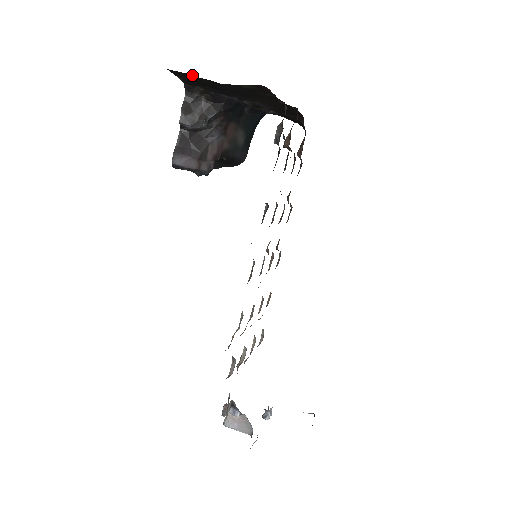
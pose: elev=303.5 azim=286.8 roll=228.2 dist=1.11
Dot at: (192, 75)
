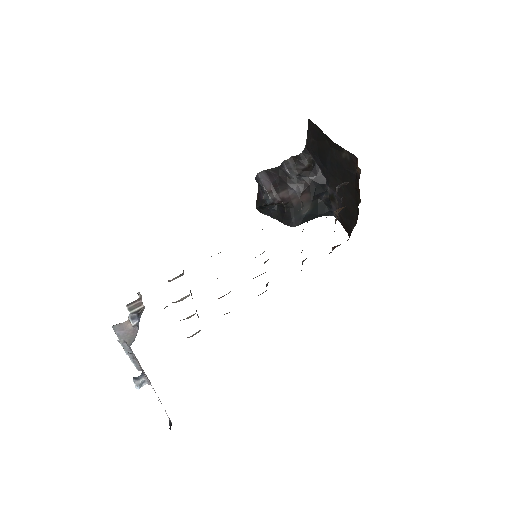
Dot at: (320, 129)
